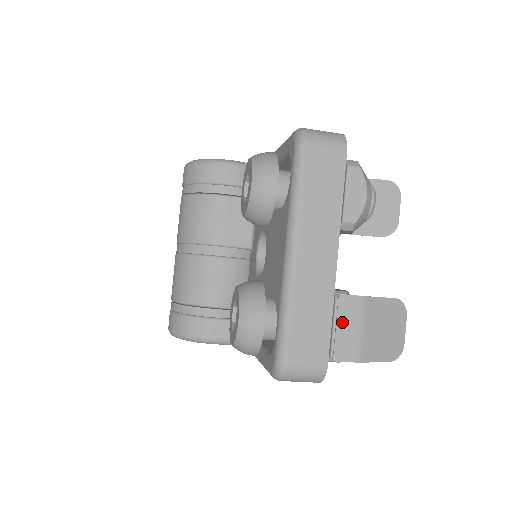
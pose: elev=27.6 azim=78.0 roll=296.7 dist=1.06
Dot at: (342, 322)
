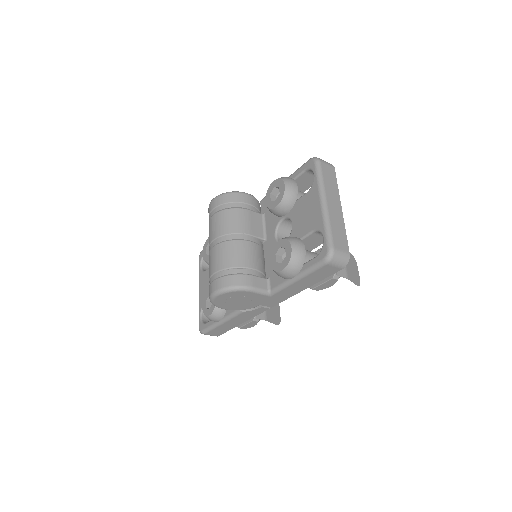
Dot at: occluded
